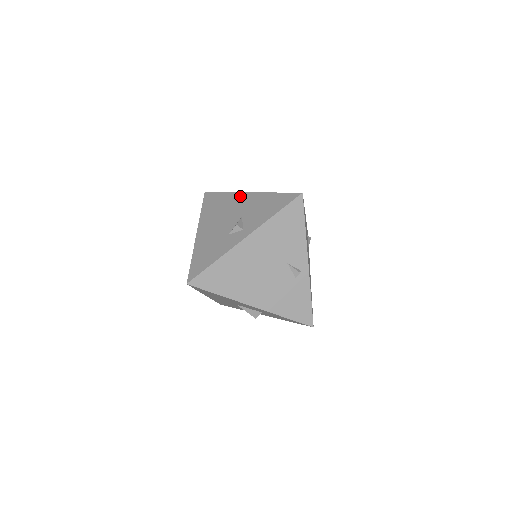
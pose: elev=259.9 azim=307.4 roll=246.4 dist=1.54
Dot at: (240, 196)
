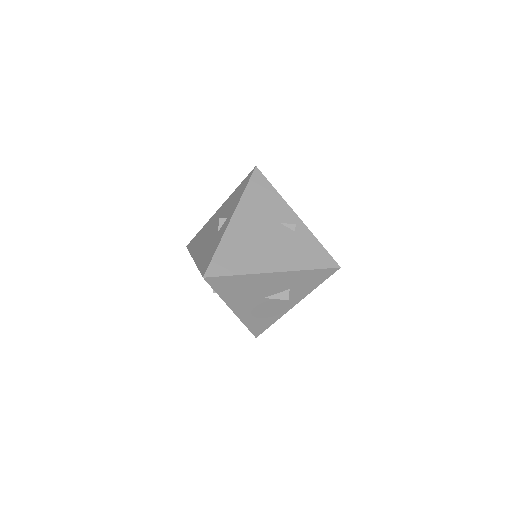
Dot at: (213, 216)
